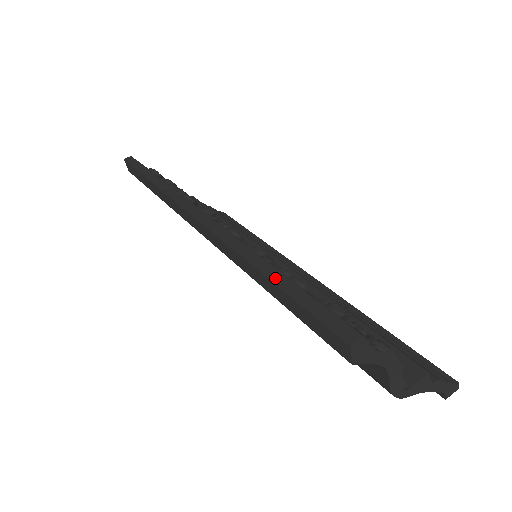
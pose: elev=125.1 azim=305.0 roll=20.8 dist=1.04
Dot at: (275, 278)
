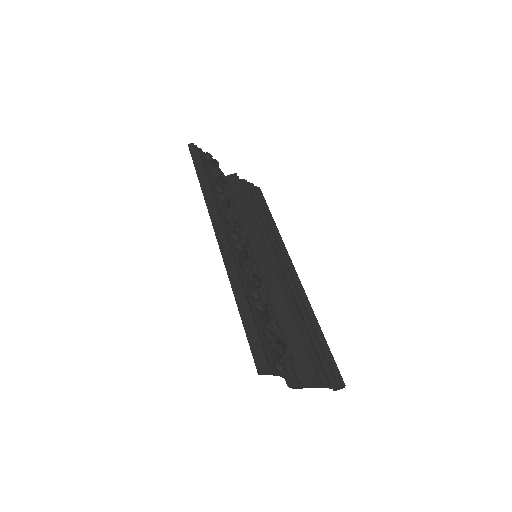
Dot at: (240, 306)
